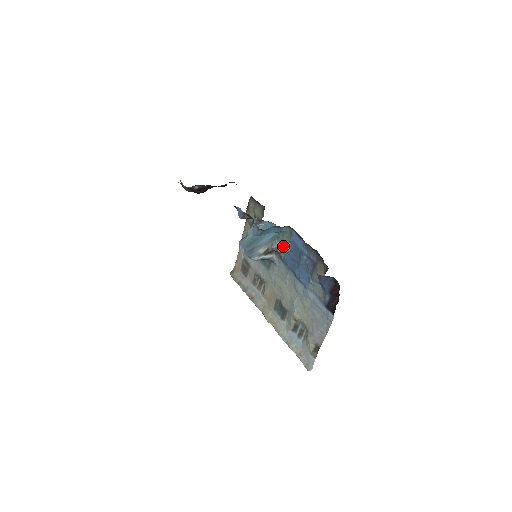
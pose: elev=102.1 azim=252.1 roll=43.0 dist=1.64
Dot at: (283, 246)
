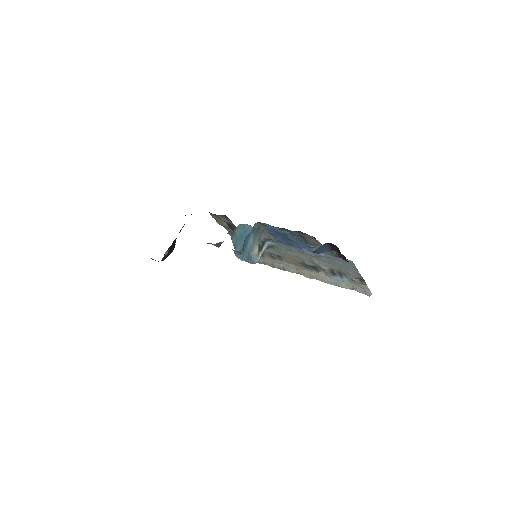
Dot at: (267, 234)
